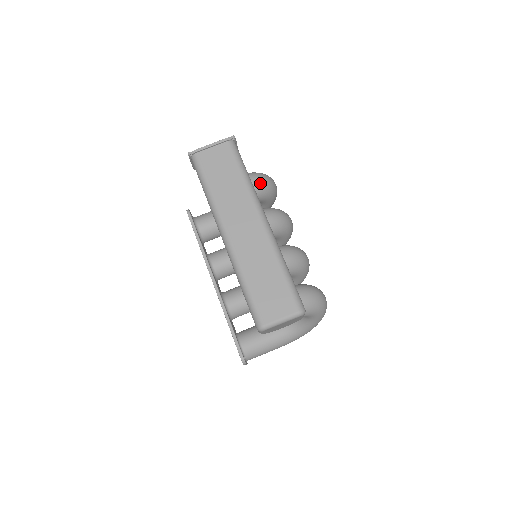
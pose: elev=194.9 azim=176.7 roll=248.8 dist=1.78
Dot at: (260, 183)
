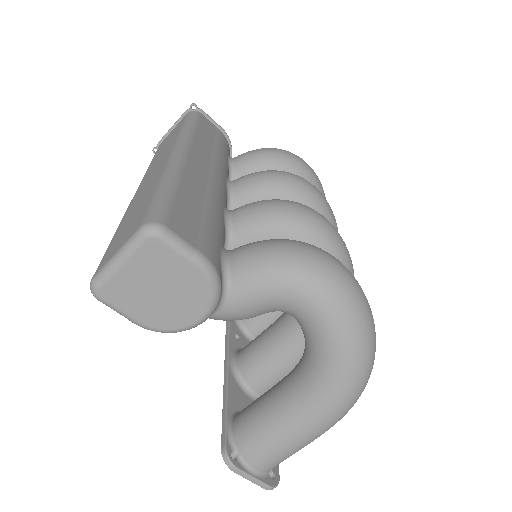
Dot at: (255, 154)
